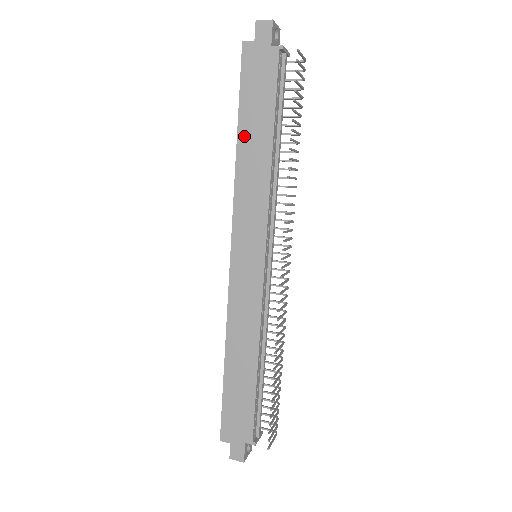
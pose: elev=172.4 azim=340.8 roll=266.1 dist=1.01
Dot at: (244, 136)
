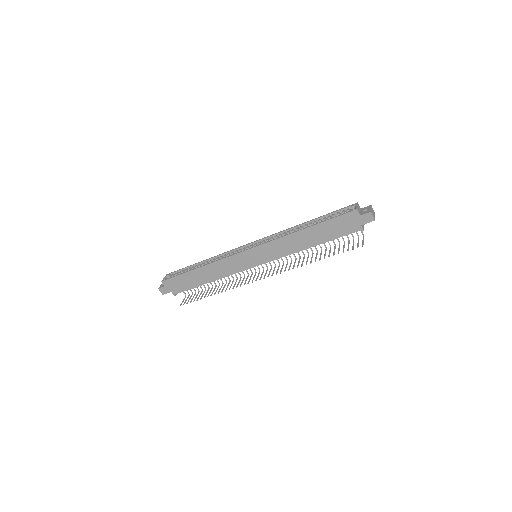
Dot at: (309, 231)
